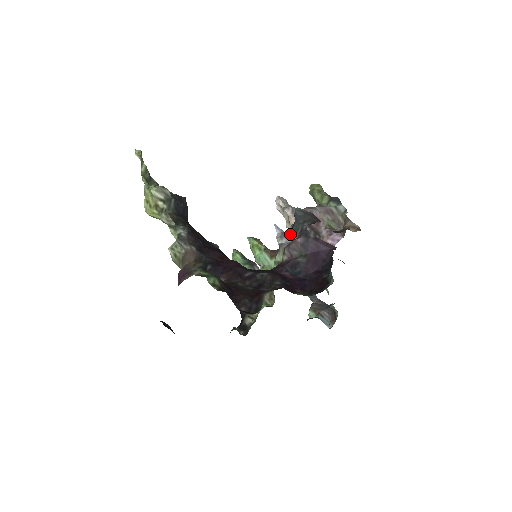
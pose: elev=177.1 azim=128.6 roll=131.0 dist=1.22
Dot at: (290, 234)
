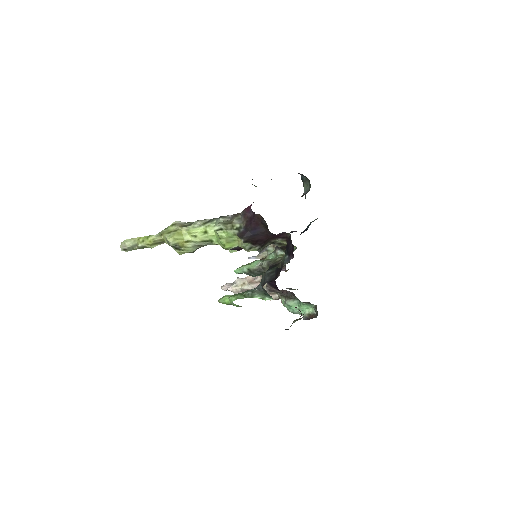
Dot at: occluded
